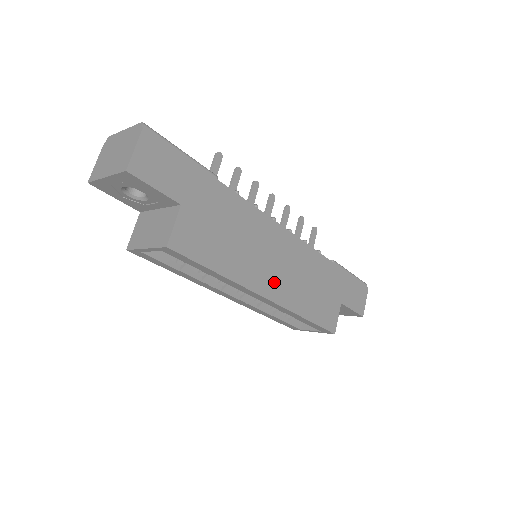
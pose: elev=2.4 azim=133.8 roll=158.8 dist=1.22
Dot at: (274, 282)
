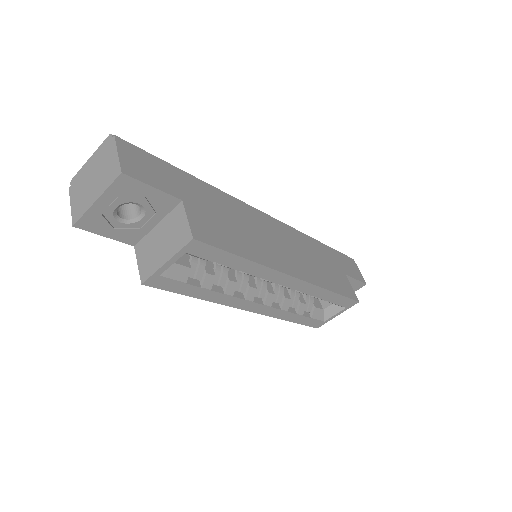
Dot at: (290, 262)
